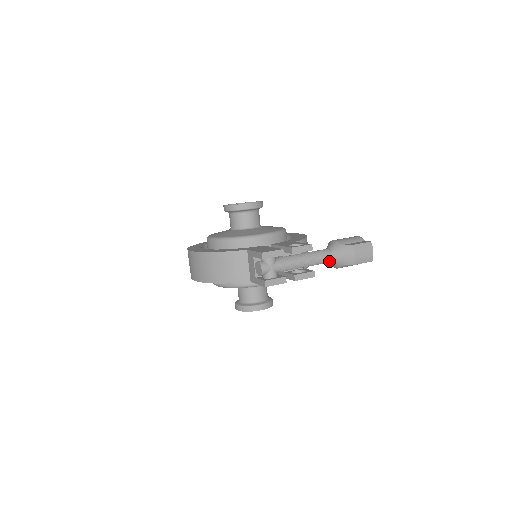
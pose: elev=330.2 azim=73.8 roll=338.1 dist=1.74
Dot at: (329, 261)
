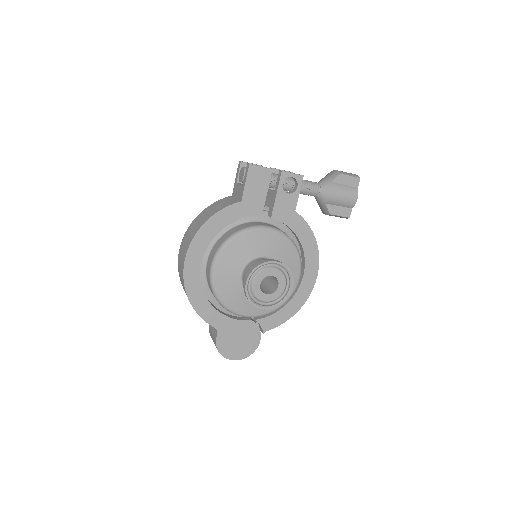
Dot at: (318, 187)
